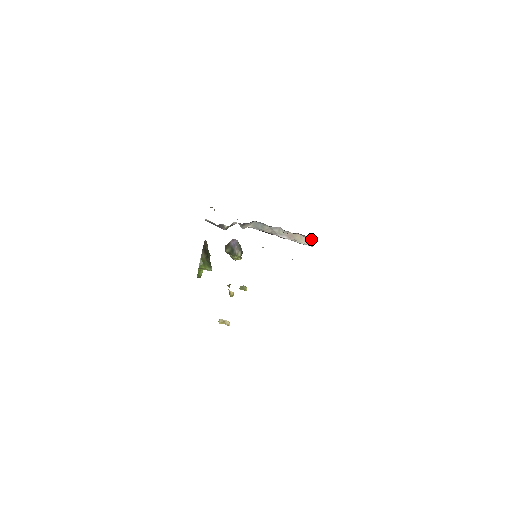
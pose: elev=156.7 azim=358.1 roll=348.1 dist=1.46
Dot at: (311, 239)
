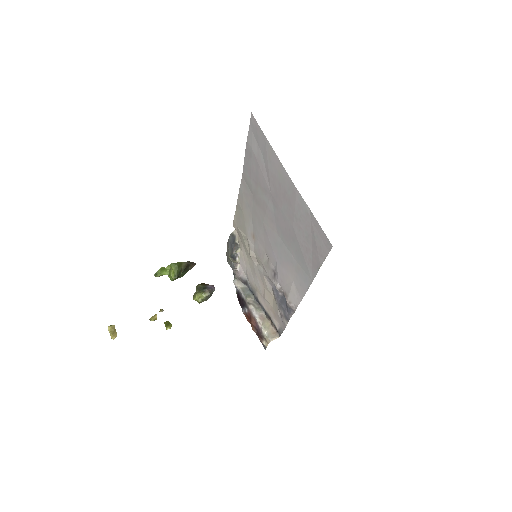
Dot at: (276, 334)
